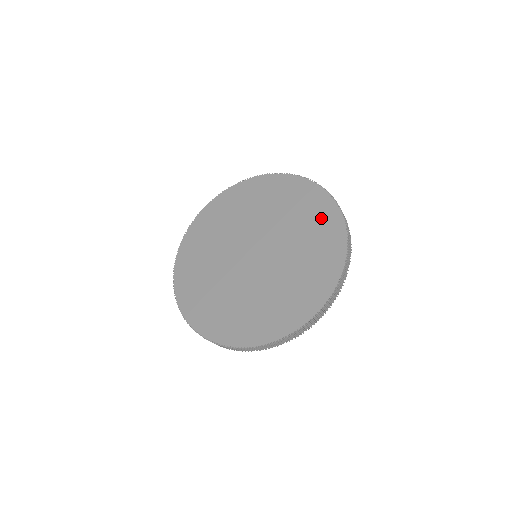
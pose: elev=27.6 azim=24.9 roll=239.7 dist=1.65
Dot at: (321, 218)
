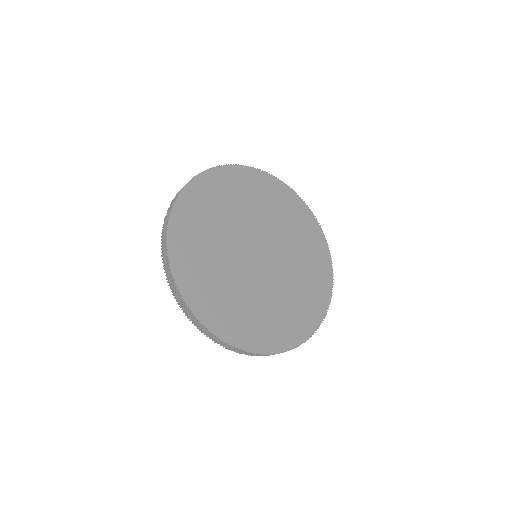
Dot at: (316, 250)
